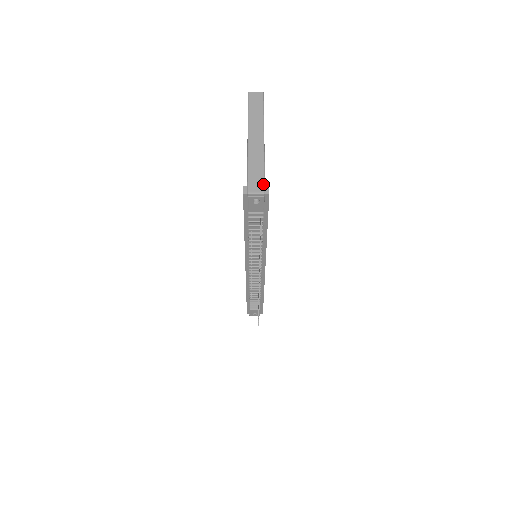
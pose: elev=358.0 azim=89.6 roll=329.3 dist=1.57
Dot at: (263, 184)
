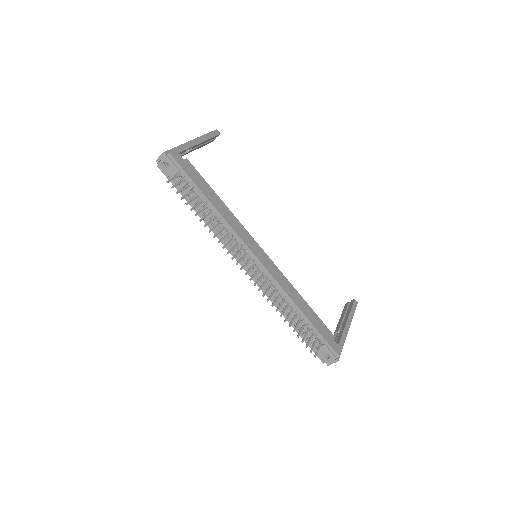
Dot at: (167, 151)
